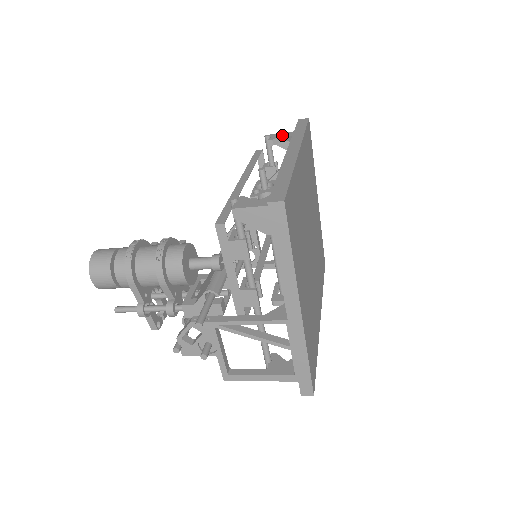
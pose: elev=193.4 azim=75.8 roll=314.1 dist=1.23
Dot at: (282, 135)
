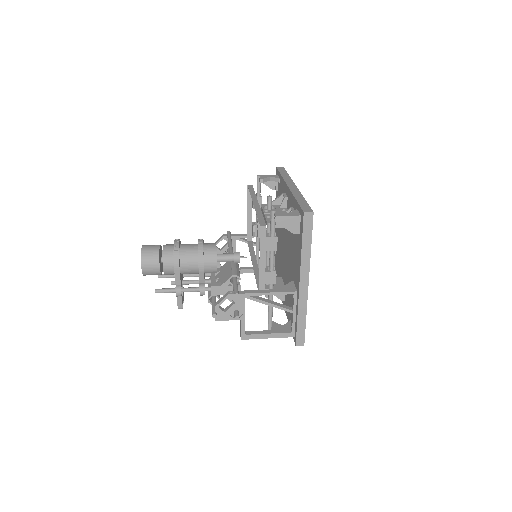
Dot at: (268, 176)
